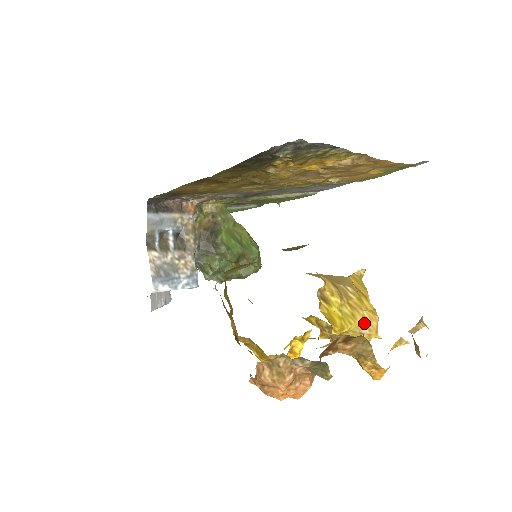
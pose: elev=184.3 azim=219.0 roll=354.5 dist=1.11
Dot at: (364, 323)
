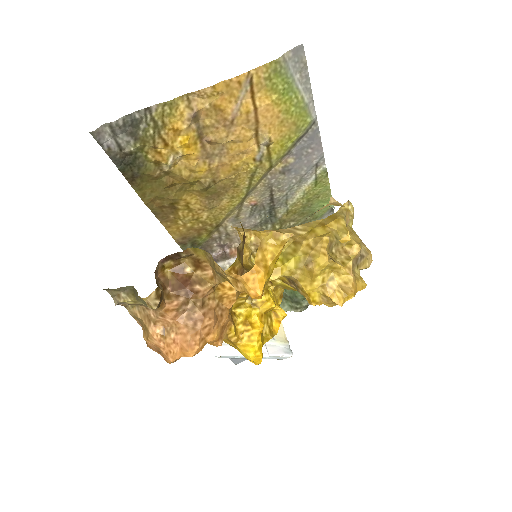
Dot at: (306, 252)
